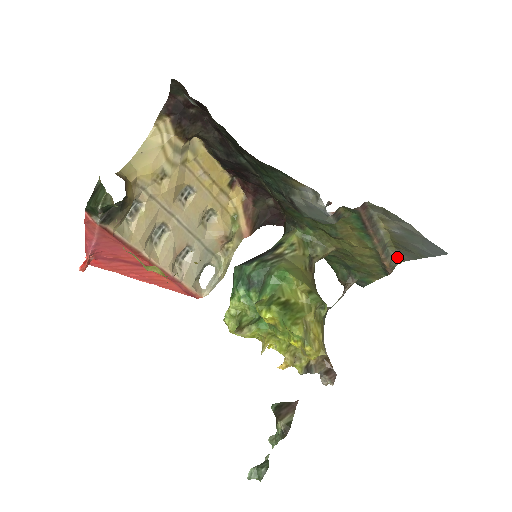
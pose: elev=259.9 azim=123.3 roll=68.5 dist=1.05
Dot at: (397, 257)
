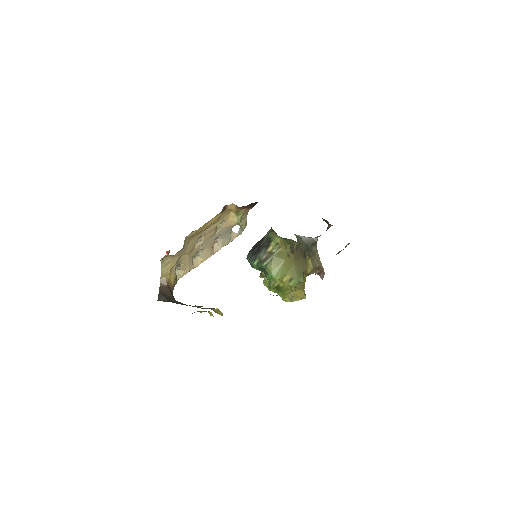
Dot at: occluded
